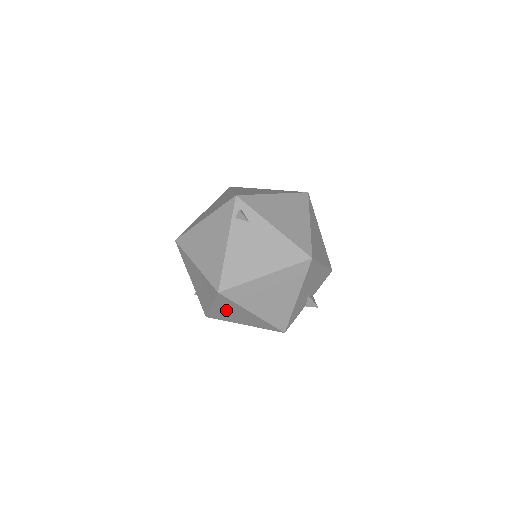
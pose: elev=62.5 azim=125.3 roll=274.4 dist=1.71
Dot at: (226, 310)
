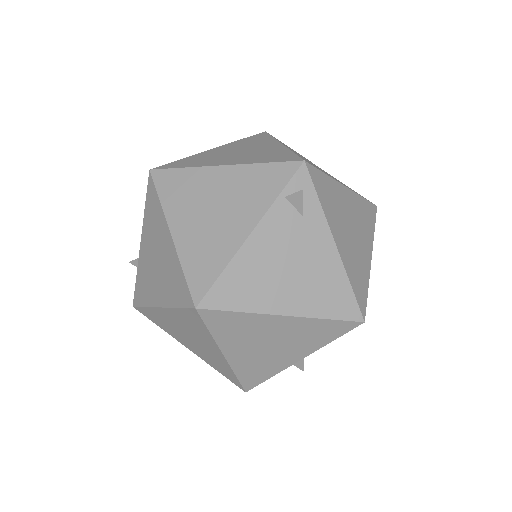
Dot at: (180, 325)
